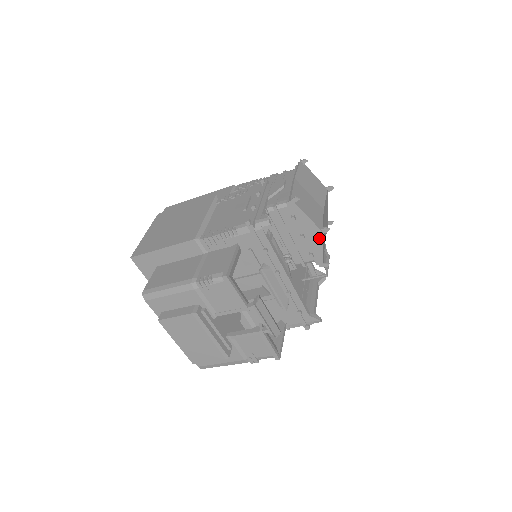
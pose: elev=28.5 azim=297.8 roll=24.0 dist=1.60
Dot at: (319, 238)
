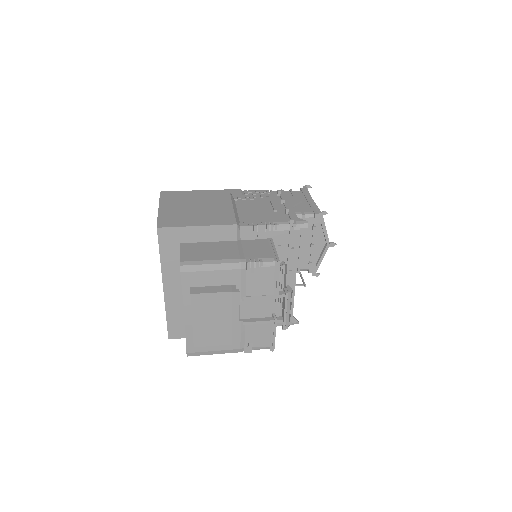
Dot at: (325, 250)
